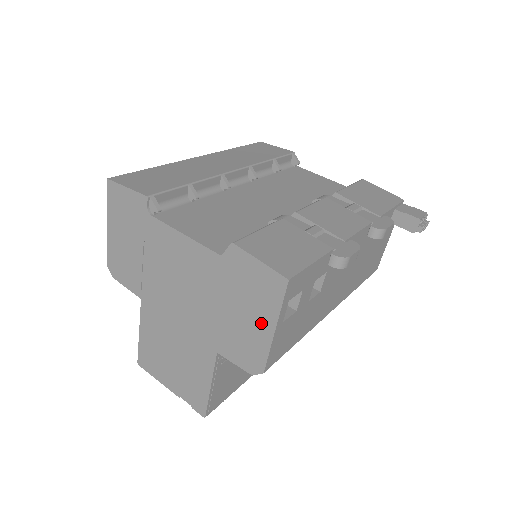
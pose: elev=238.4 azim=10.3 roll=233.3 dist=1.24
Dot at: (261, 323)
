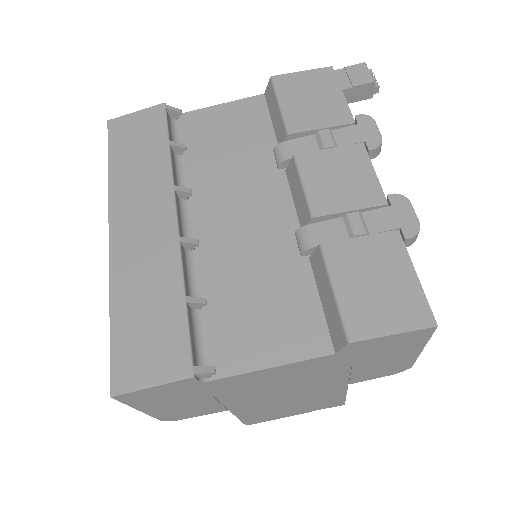
Dot at: (403, 355)
